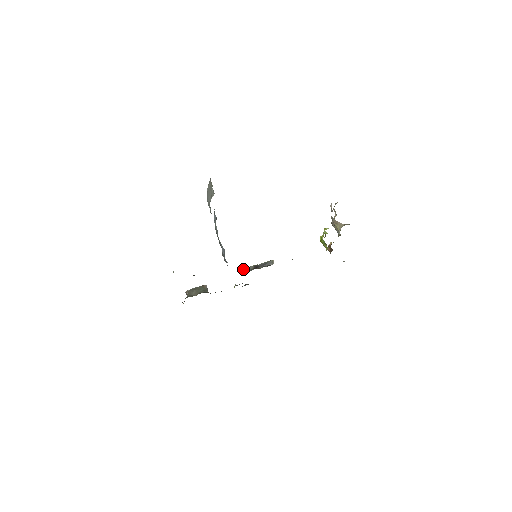
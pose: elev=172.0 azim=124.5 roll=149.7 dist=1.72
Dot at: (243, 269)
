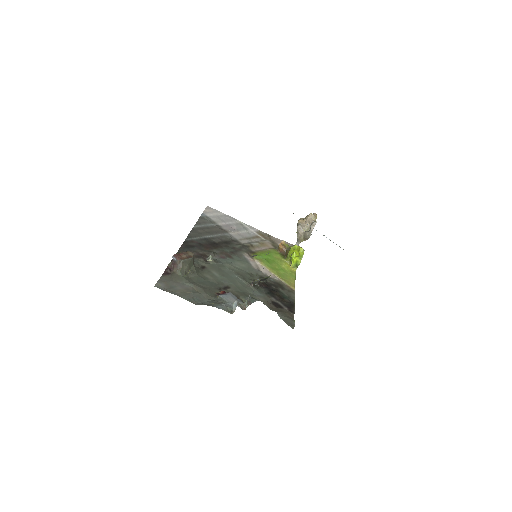
Dot at: occluded
